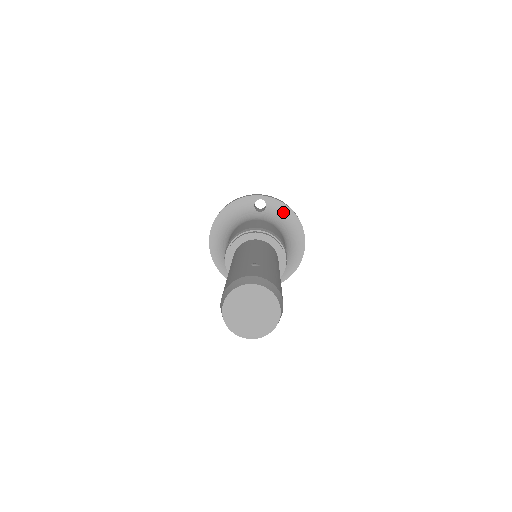
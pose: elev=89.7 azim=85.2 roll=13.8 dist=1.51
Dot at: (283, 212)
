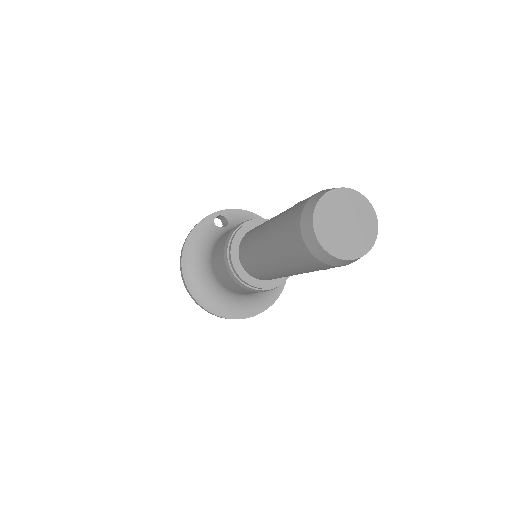
Dot at: (246, 218)
